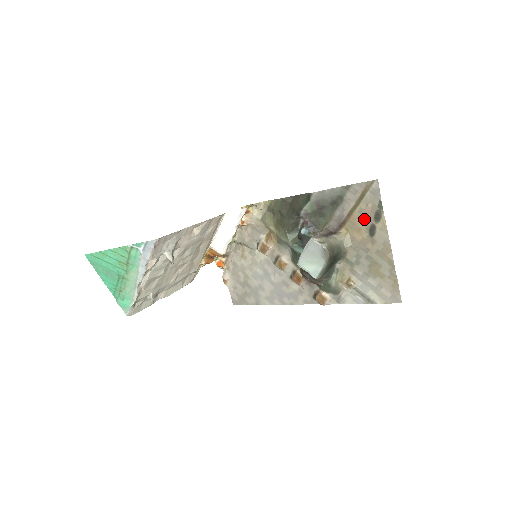
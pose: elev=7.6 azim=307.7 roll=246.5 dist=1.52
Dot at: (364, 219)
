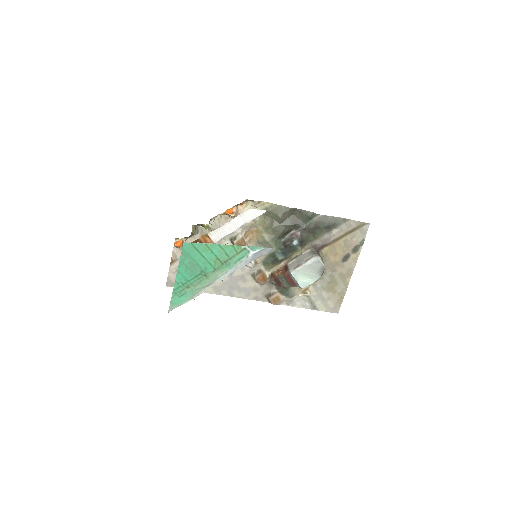
Dot at: (344, 248)
